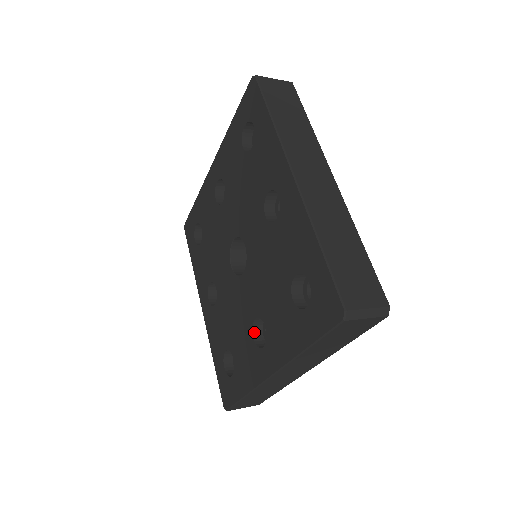
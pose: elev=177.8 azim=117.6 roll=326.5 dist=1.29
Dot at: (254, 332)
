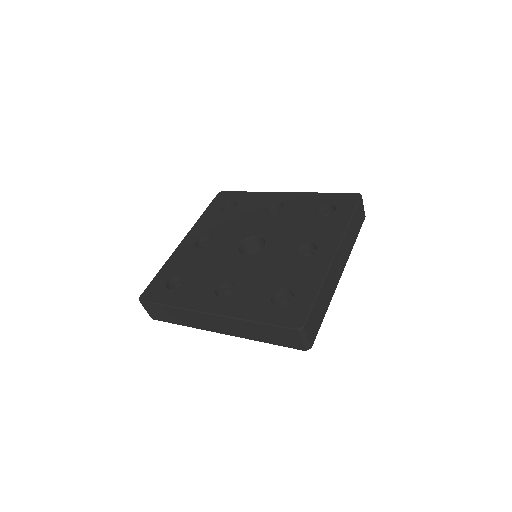
Dot at: (299, 257)
